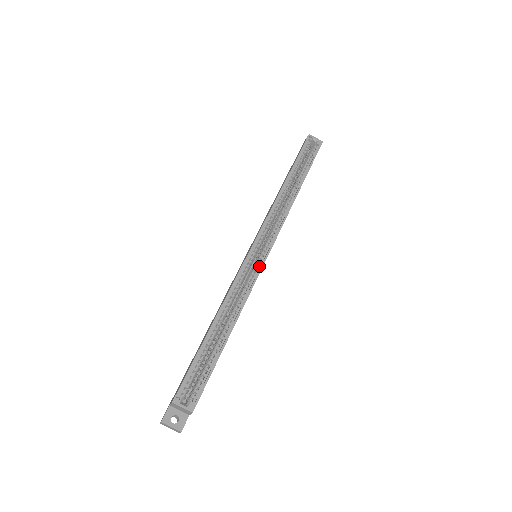
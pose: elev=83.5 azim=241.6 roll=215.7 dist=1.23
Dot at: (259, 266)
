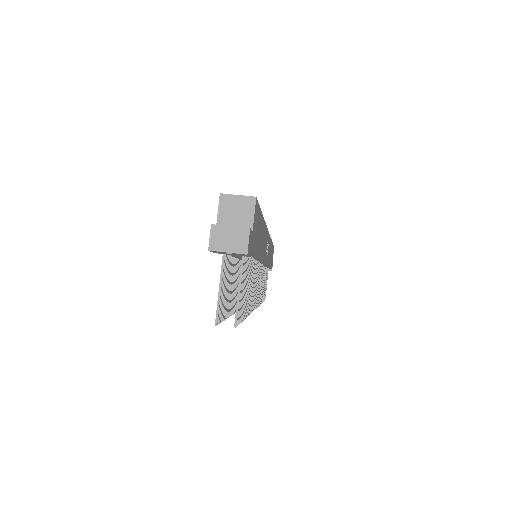
Dot at: occluded
